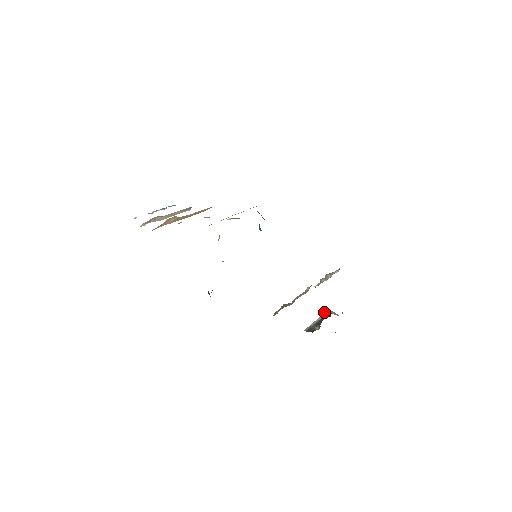
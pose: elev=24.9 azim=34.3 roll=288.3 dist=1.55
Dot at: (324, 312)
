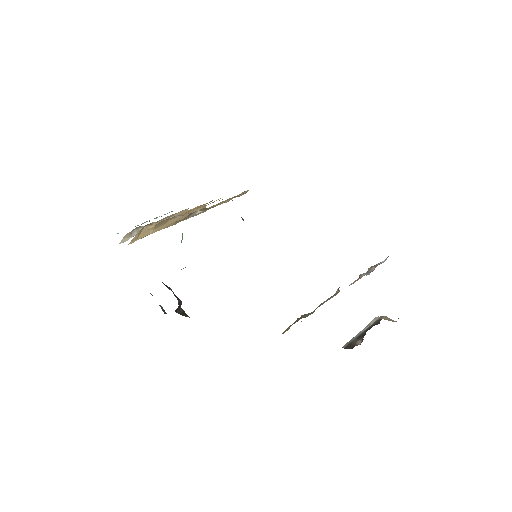
Dot at: (374, 318)
